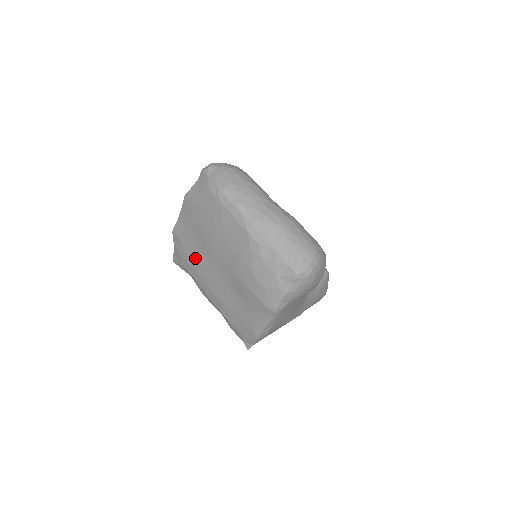
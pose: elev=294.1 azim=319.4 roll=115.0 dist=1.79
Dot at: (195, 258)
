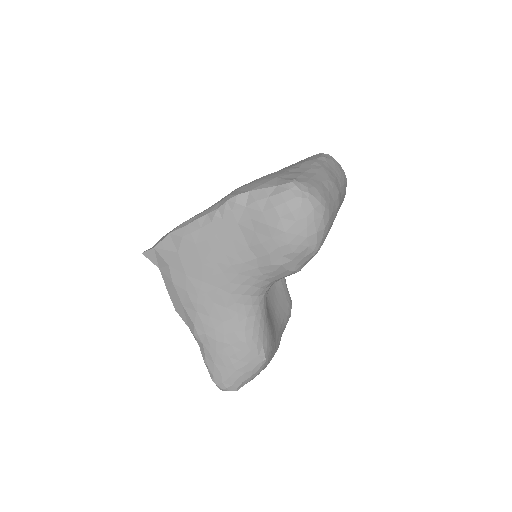
Dot at: occluded
